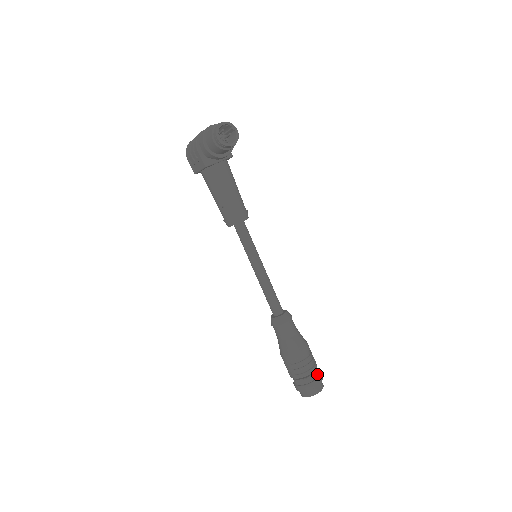
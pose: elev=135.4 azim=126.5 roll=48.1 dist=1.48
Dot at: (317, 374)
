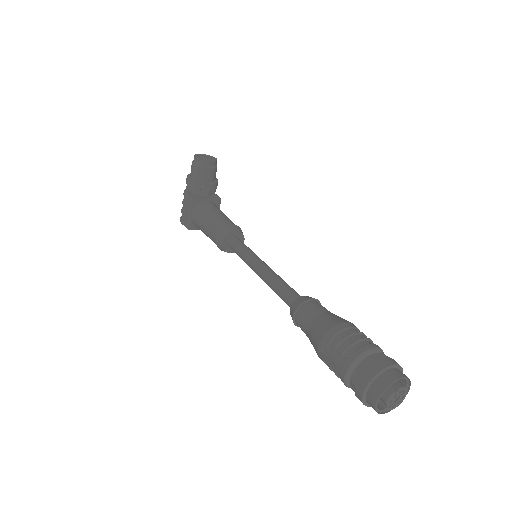
Dot at: (386, 356)
